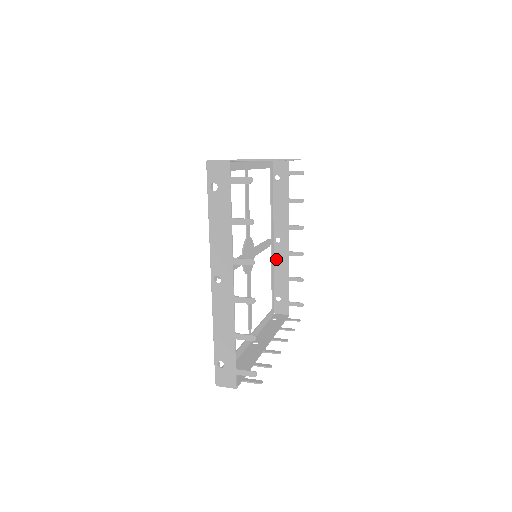
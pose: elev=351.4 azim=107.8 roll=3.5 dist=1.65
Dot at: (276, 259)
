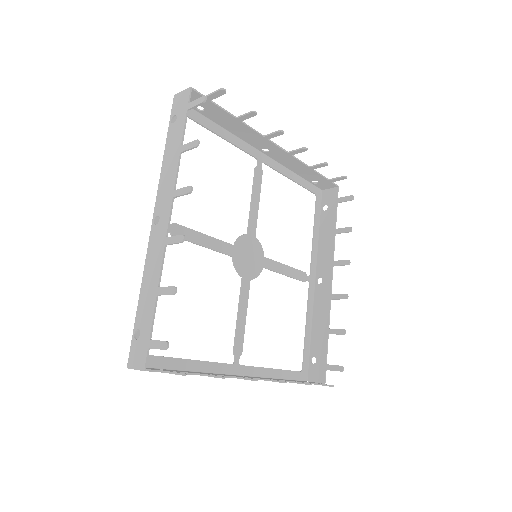
Dot at: (316, 305)
